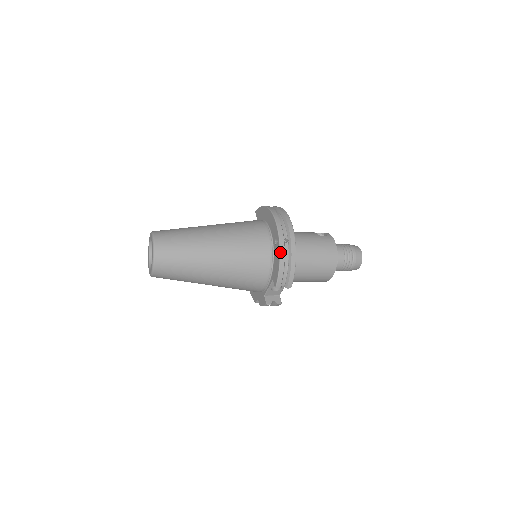
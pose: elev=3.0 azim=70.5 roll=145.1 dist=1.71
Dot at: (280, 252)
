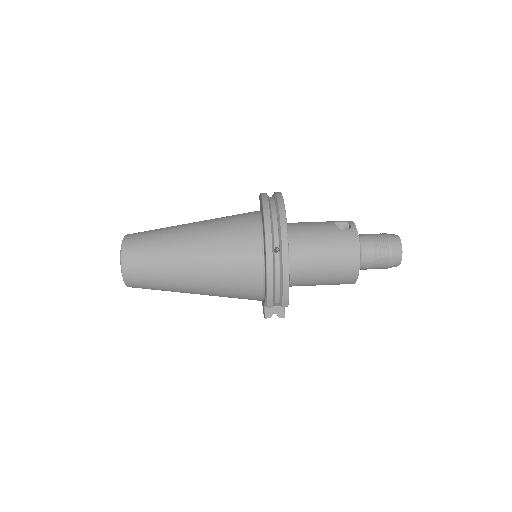
Dot at: (266, 267)
